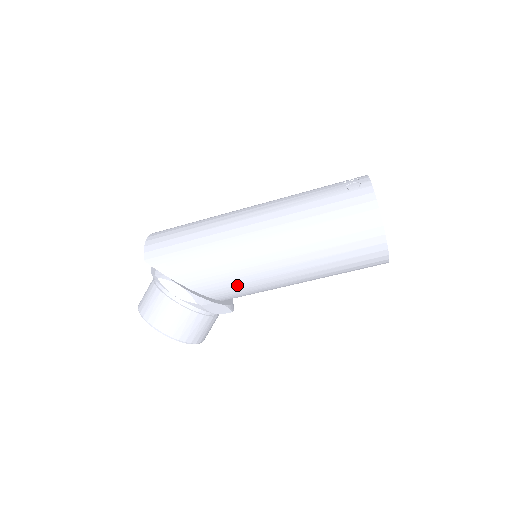
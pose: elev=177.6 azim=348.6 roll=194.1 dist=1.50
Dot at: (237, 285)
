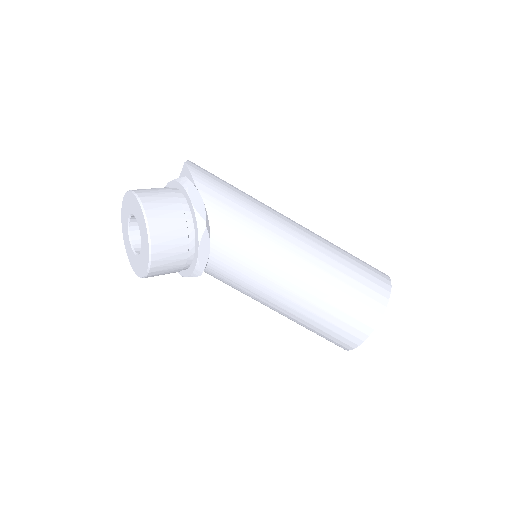
Dot at: (243, 246)
